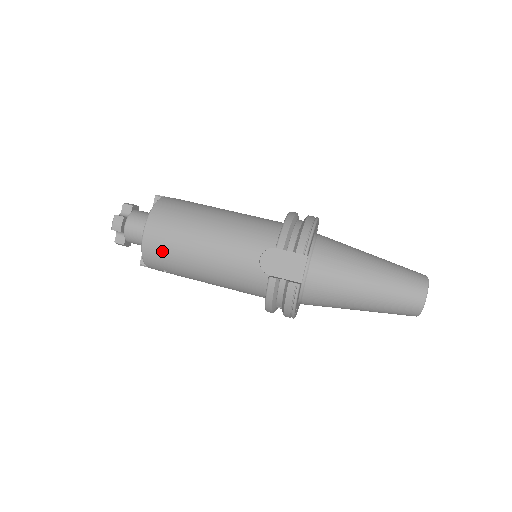
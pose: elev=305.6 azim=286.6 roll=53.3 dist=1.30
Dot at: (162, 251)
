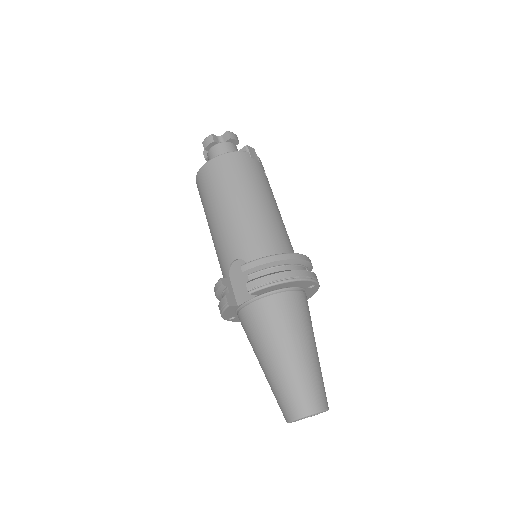
Dot at: (202, 189)
